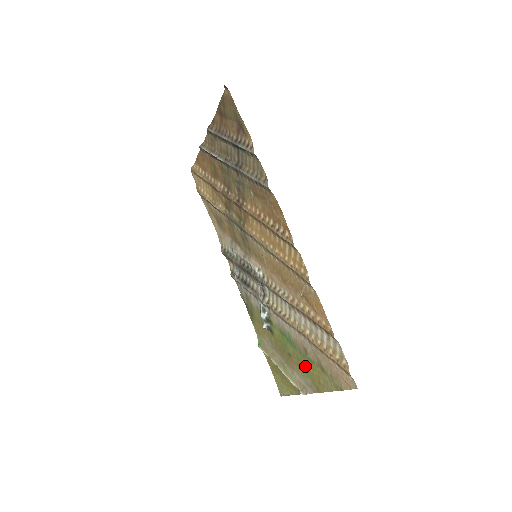
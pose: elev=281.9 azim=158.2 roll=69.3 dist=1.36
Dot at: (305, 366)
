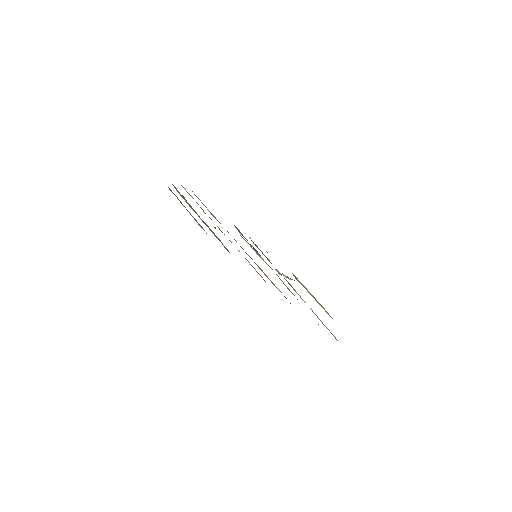
Dot at: occluded
